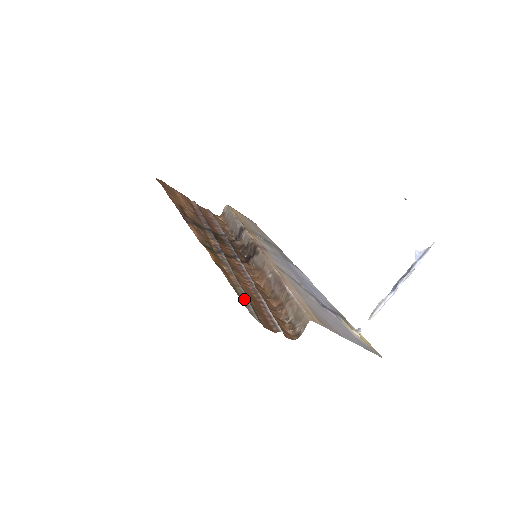
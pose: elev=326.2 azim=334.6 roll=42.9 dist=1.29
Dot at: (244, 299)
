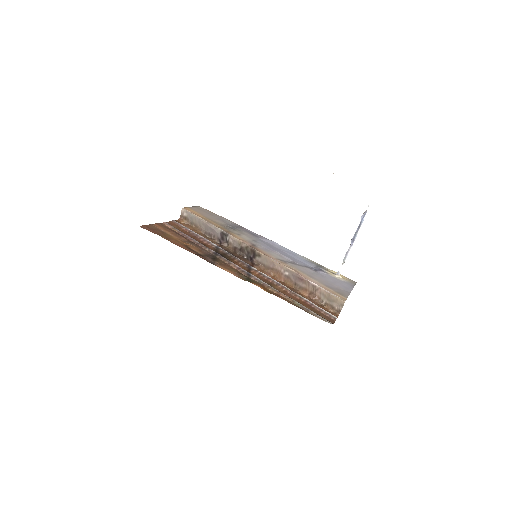
Dot at: (308, 311)
